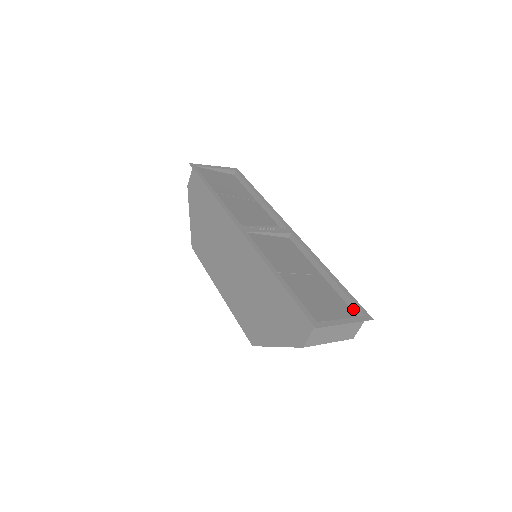
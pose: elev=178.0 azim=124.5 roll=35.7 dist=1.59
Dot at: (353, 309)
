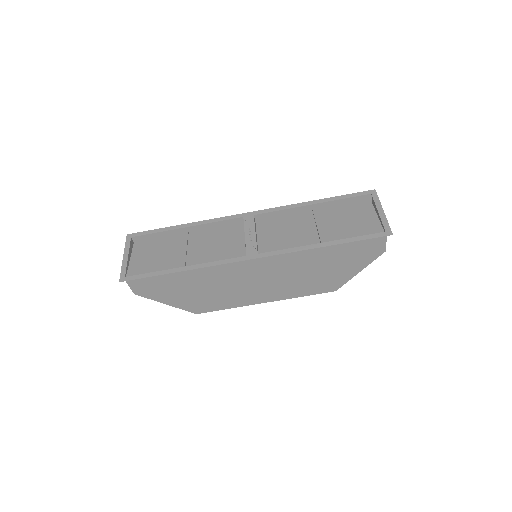
Dot at: (357, 200)
